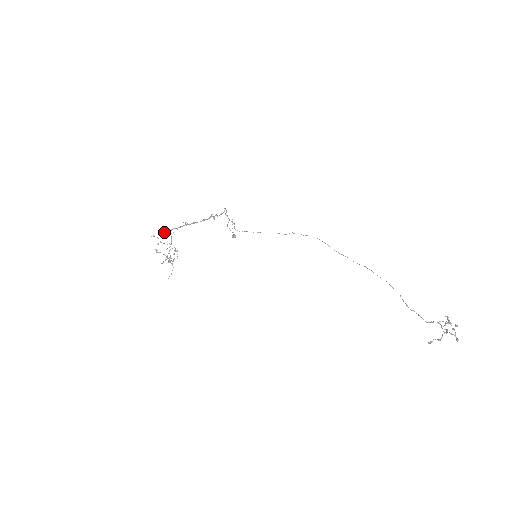
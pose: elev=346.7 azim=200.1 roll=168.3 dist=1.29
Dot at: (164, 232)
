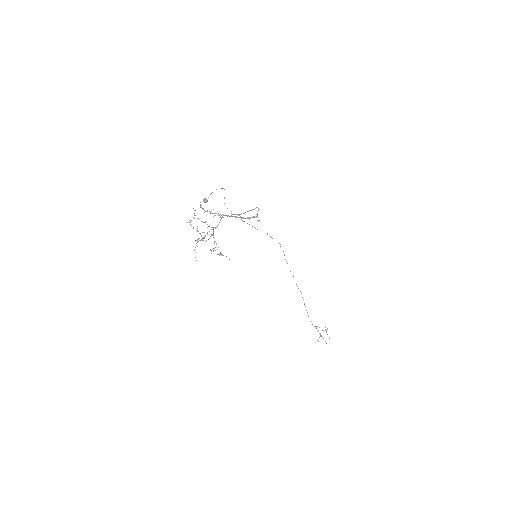
Dot at: occluded
